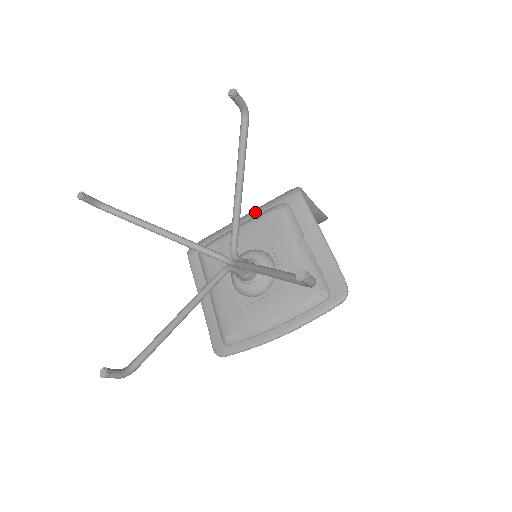
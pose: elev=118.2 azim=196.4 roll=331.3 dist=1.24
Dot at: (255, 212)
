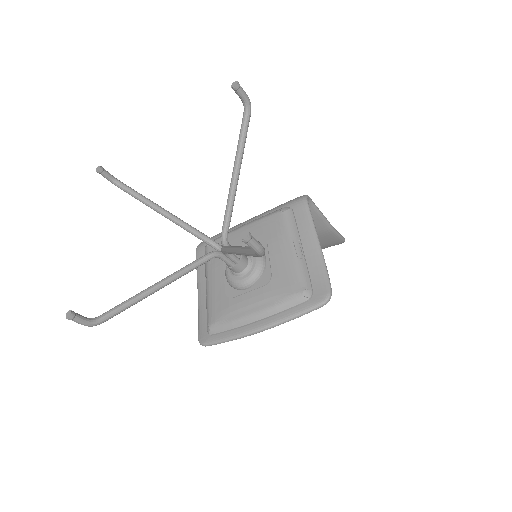
Dot at: (262, 214)
